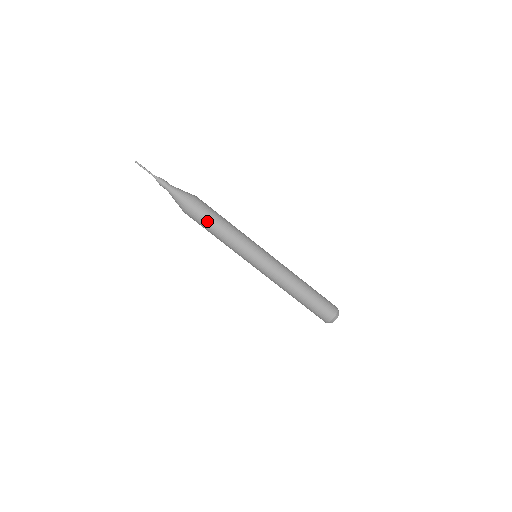
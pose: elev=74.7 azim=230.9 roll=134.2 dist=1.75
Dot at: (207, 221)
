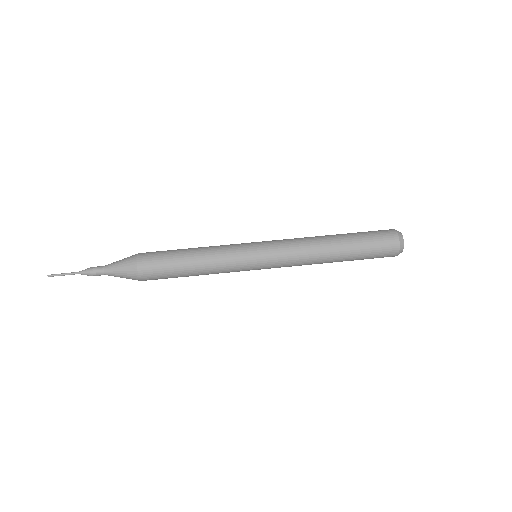
Dot at: (169, 257)
